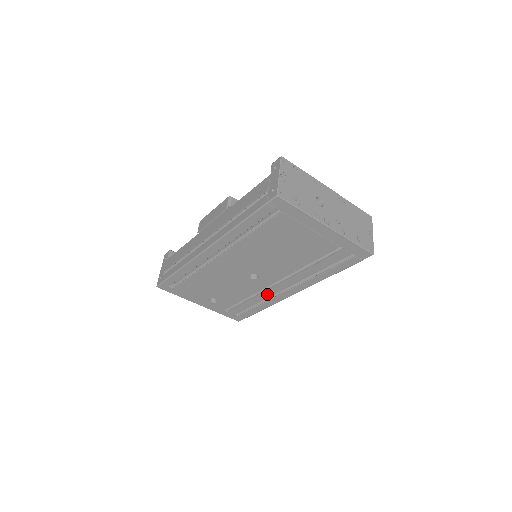
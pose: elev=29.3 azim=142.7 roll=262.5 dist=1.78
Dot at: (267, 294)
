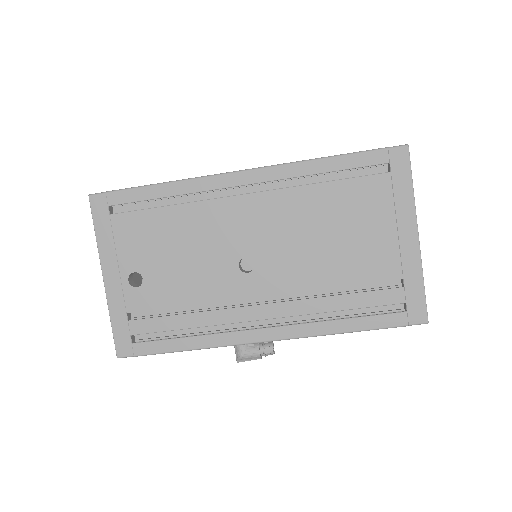
Dot at: (226, 317)
